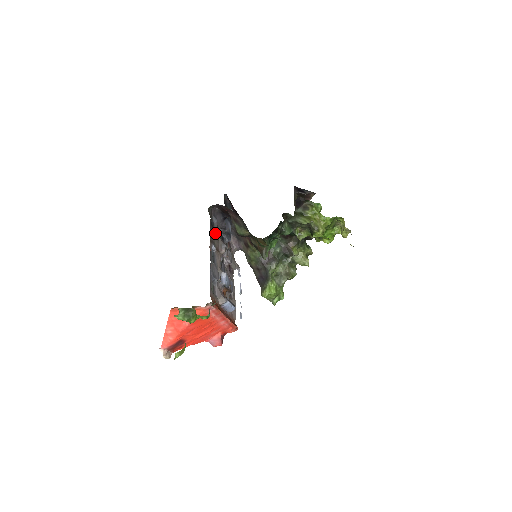
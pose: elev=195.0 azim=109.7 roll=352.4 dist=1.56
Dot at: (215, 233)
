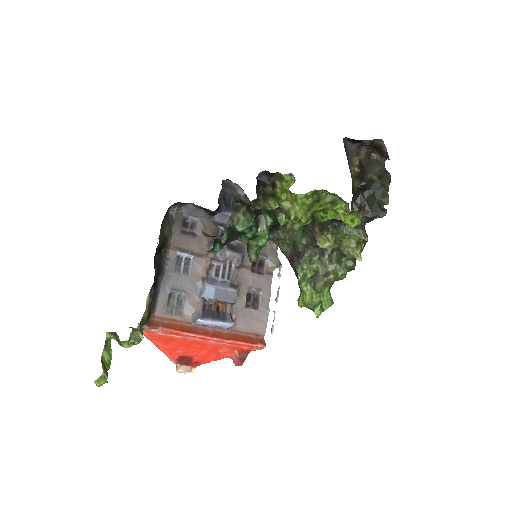
Dot at: (197, 234)
